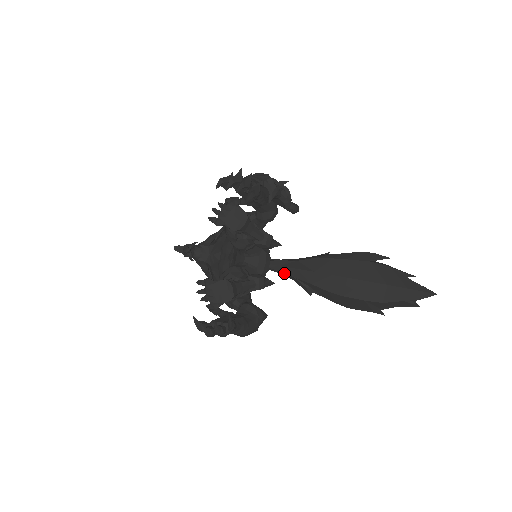
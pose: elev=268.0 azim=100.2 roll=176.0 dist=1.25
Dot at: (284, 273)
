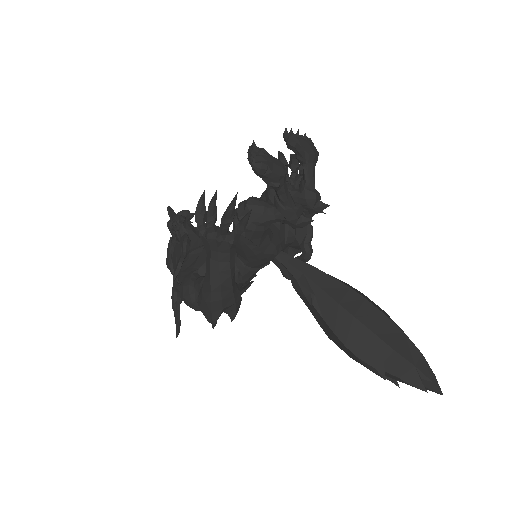
Dot at: (293, 266)
